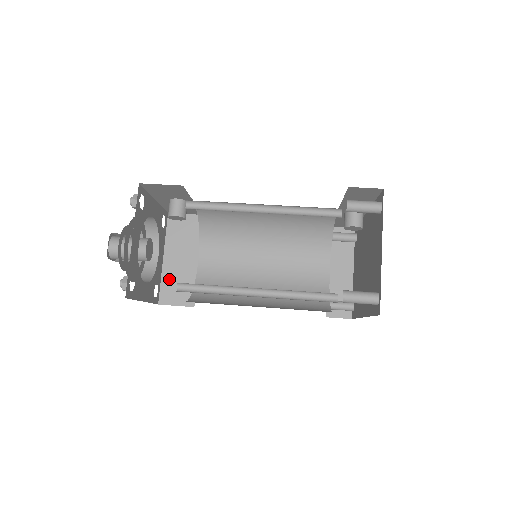
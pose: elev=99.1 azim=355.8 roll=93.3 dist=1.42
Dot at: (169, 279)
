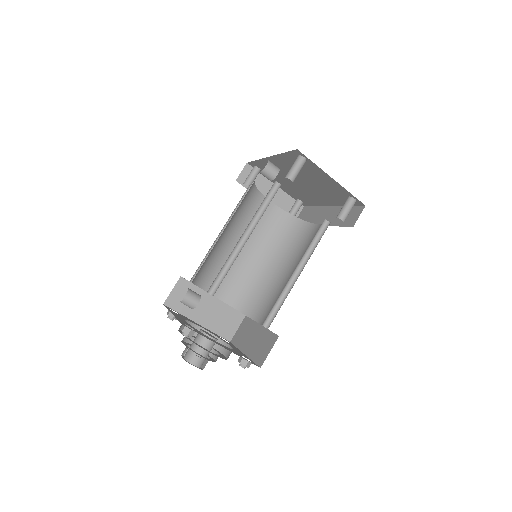
Dot at: (216, 326)
